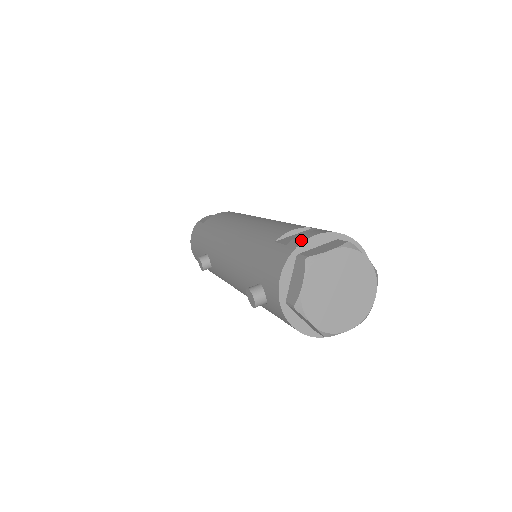
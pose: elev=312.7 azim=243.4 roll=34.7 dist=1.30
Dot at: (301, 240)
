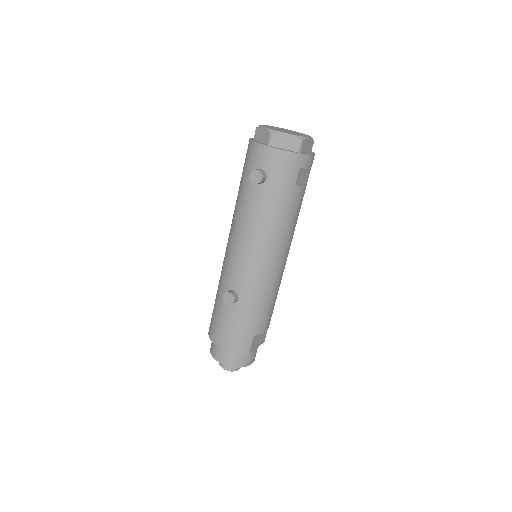
Dot at: occluded
